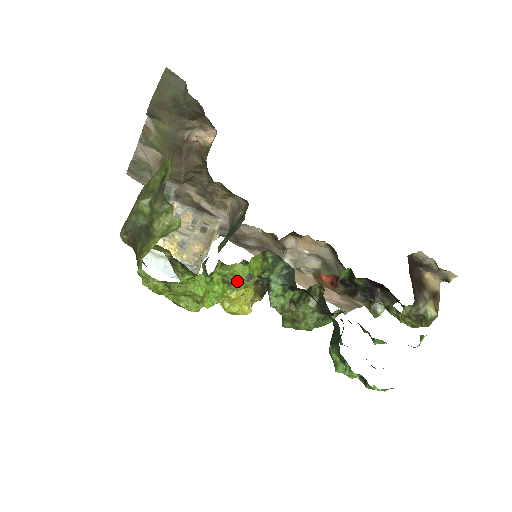
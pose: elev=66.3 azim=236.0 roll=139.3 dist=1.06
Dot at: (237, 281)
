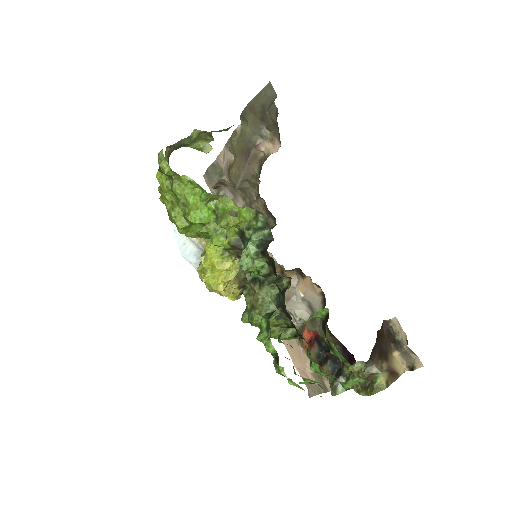
Dot at: (224, 215)
